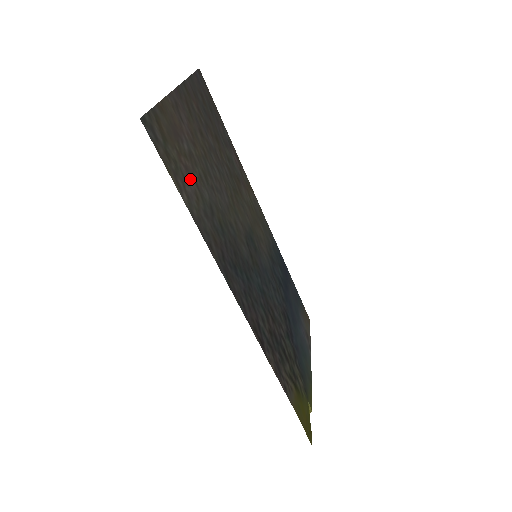
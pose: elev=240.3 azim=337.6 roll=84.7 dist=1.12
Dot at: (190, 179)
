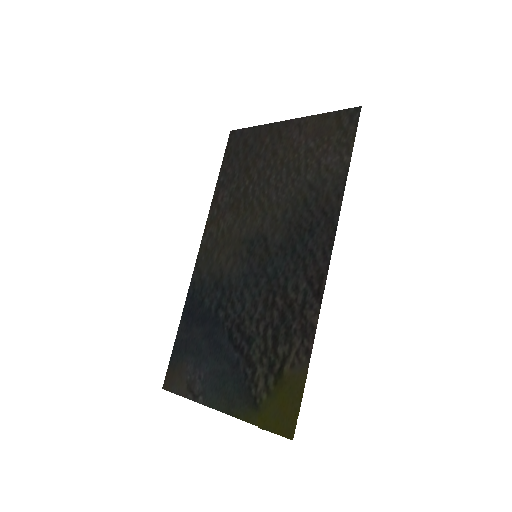
Dot at: (326, 157)
